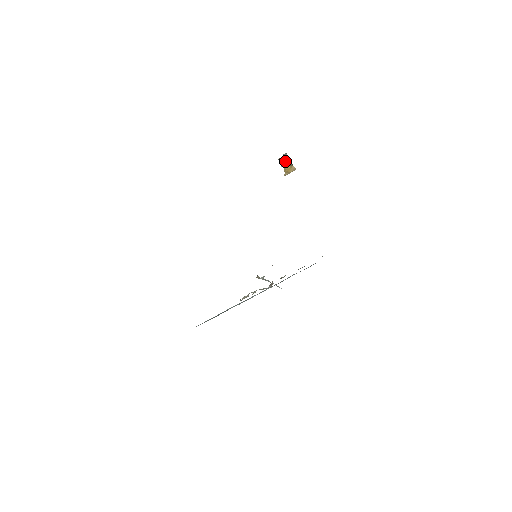
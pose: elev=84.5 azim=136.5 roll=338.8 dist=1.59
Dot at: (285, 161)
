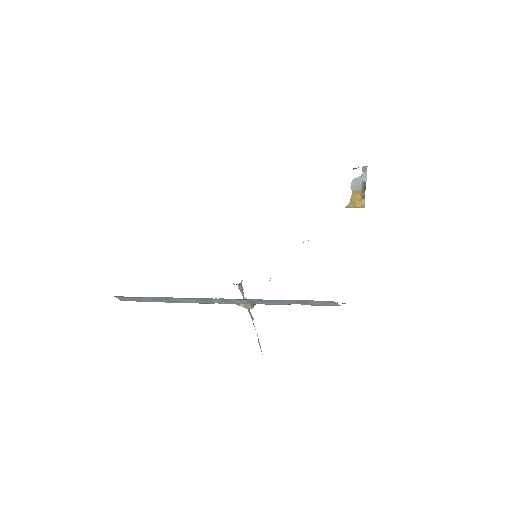
Dot at: (359, 182)
